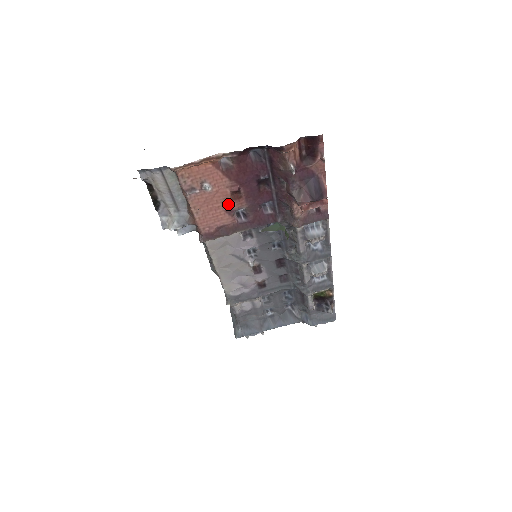
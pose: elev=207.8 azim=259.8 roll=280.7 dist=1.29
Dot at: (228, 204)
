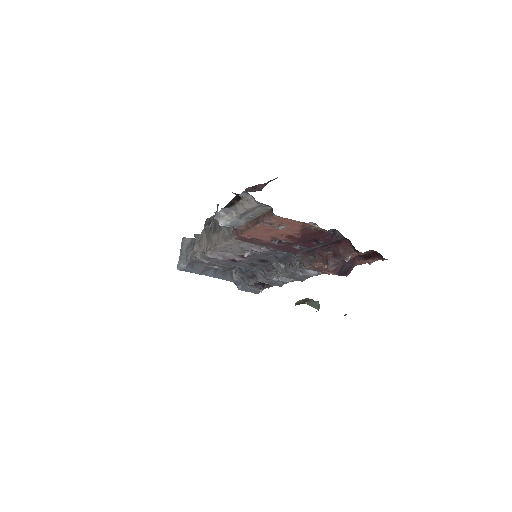
Dot at: (279, 236)
